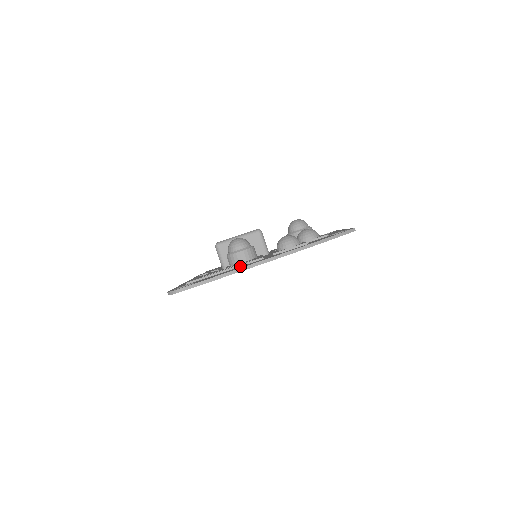
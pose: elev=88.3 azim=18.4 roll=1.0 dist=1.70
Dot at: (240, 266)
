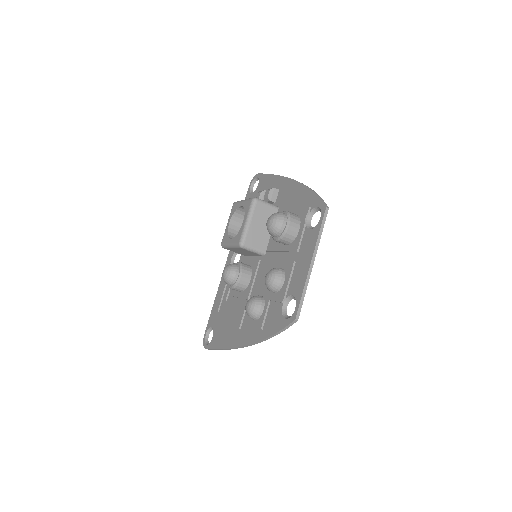
Dot at: (231, 325)
